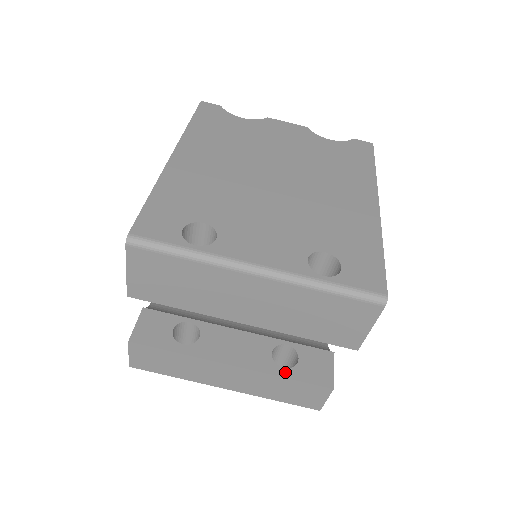
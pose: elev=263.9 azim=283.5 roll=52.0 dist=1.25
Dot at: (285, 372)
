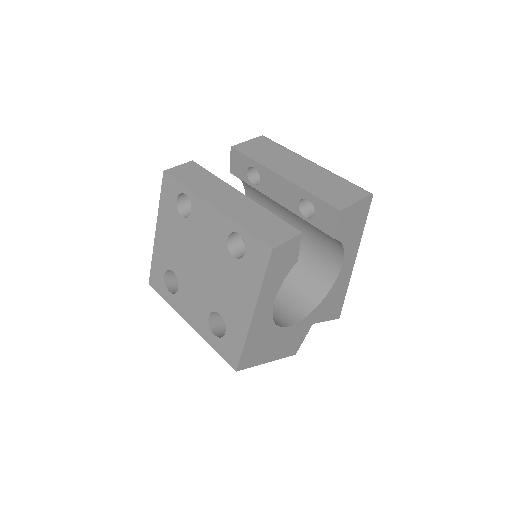
Dot at: occluded
